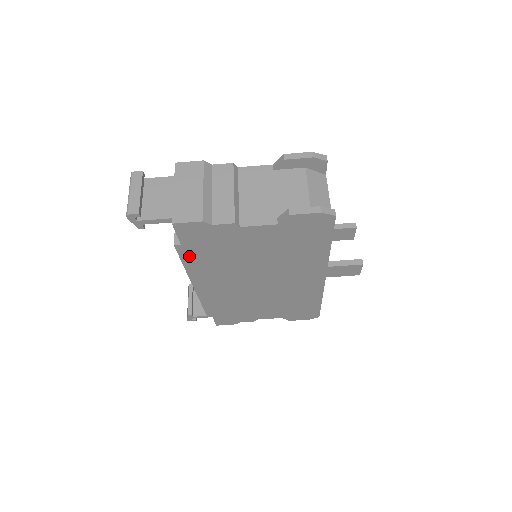
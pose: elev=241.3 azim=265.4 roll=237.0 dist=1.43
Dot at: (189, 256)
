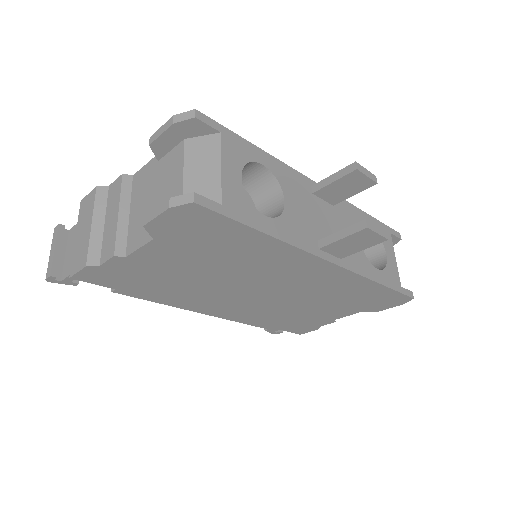
Dot at: (143, 294)
